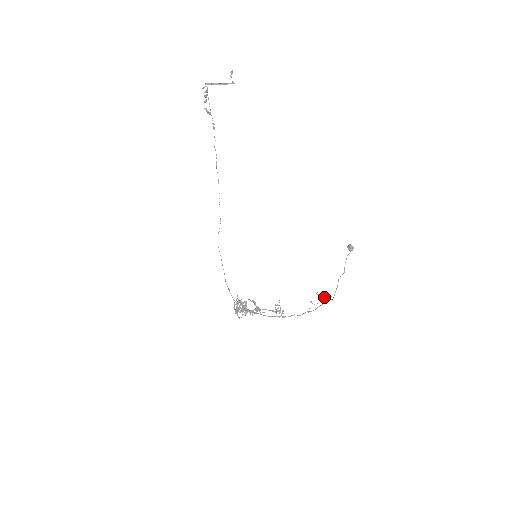
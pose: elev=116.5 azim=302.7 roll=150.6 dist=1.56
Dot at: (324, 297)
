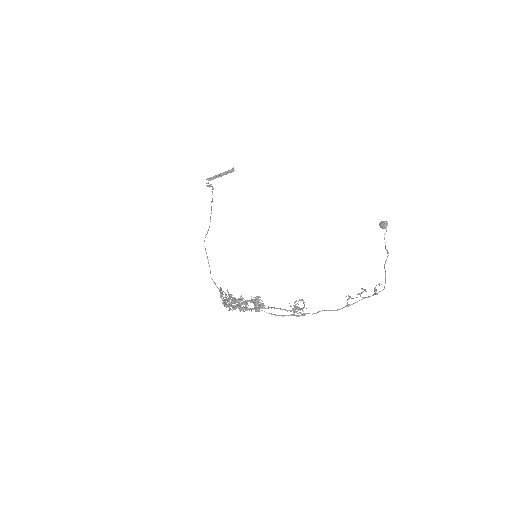
Dot at: occluded
